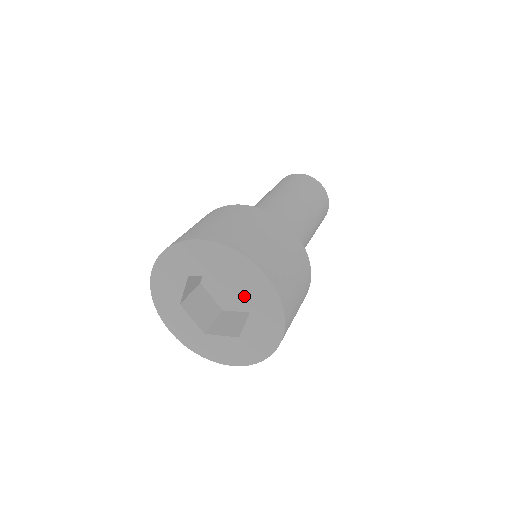
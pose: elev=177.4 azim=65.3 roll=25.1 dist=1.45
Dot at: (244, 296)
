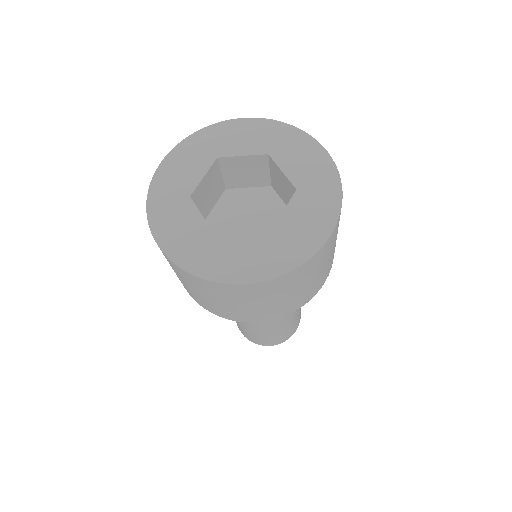
Dot at: (290, 173)
